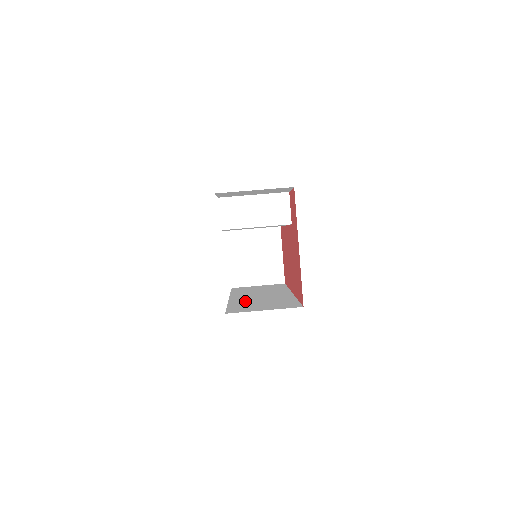
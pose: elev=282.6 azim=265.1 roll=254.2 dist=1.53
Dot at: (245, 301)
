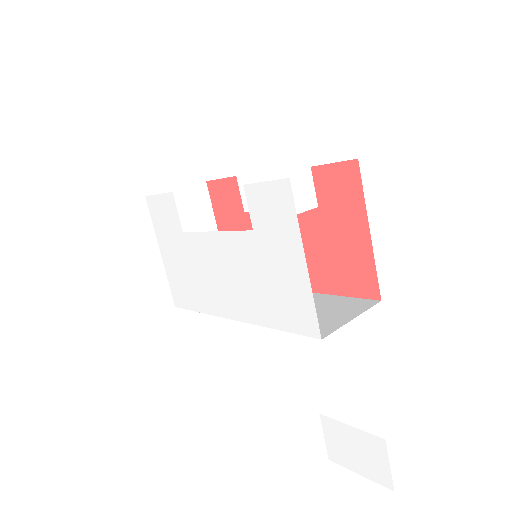
Dot at: occluded
